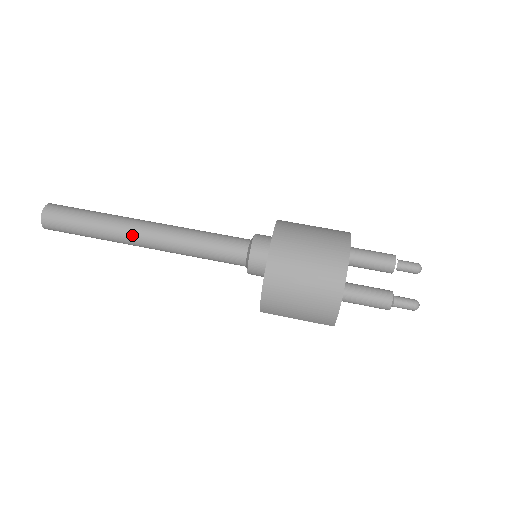
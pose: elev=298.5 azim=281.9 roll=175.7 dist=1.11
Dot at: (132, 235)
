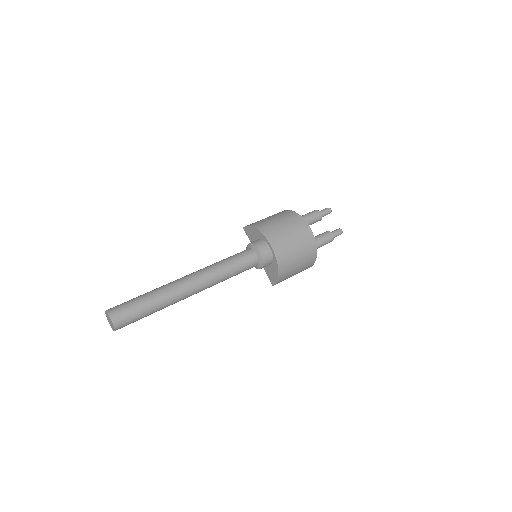
Dot at: (186, 293)
